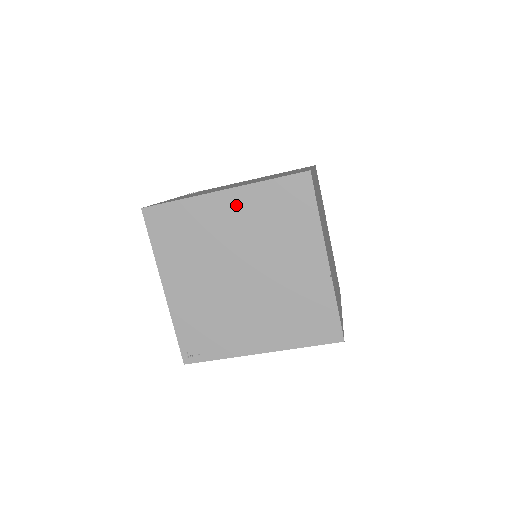
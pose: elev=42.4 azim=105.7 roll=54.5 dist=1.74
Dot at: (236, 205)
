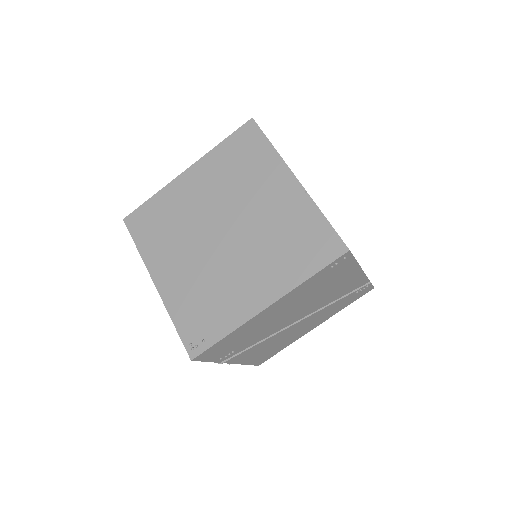
Dot at: (200, 176)
